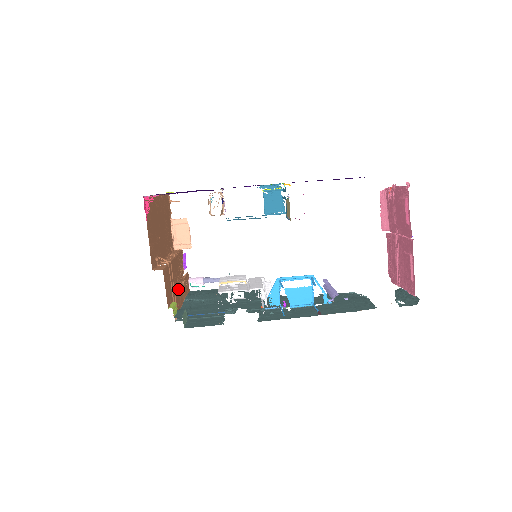
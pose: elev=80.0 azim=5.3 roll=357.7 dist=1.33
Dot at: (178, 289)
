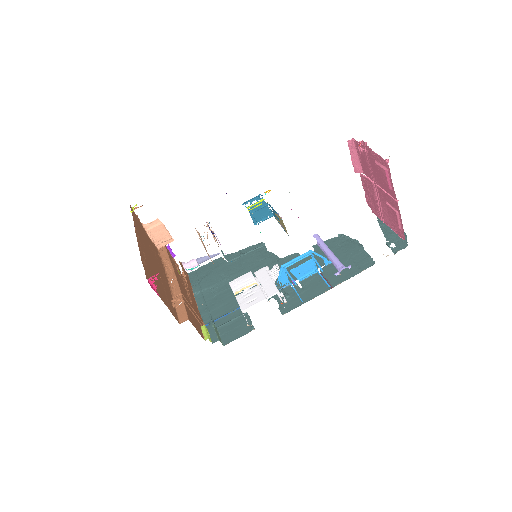
Dot at: occluded
